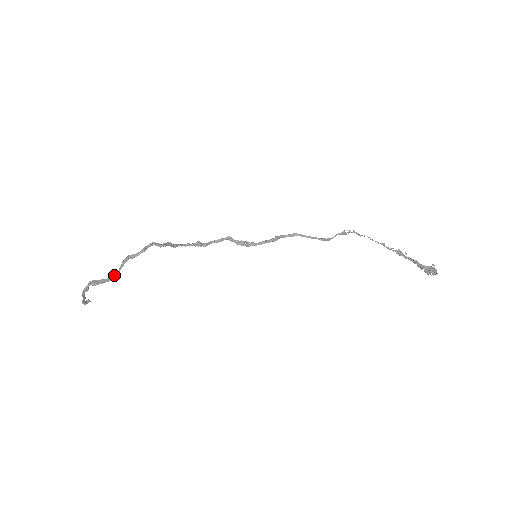
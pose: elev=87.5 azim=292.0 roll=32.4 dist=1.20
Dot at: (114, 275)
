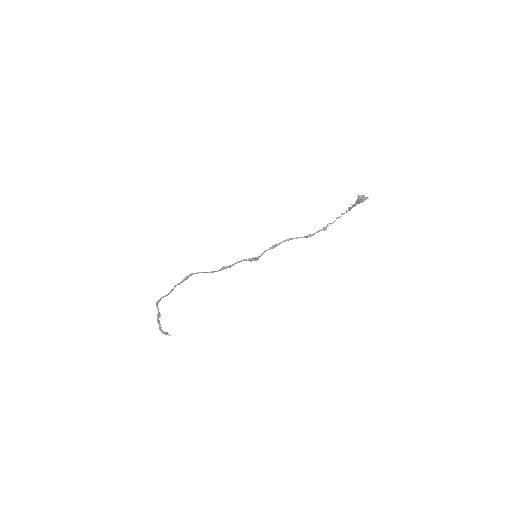
Dot at: (168, 293)
